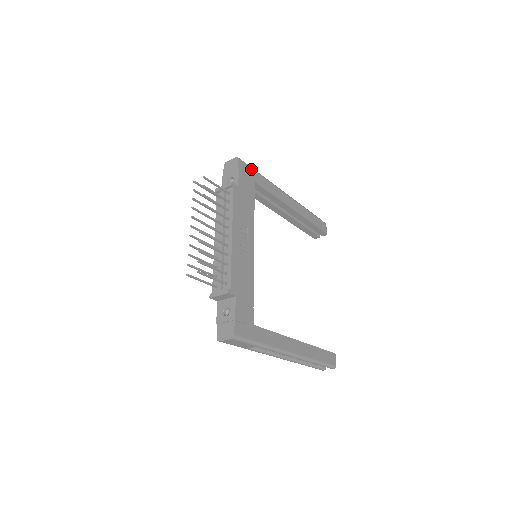
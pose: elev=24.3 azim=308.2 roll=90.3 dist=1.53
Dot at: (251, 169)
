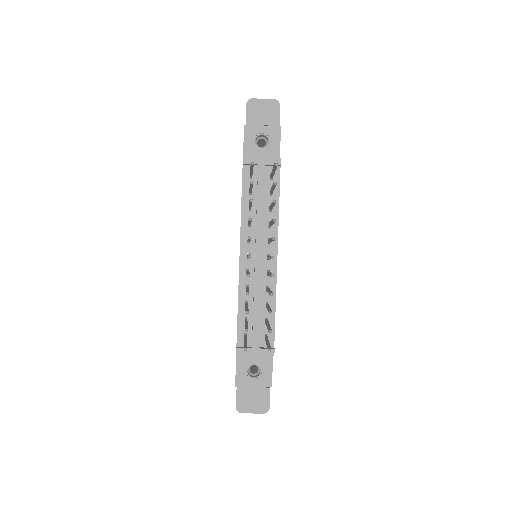
Dot at: occluded
